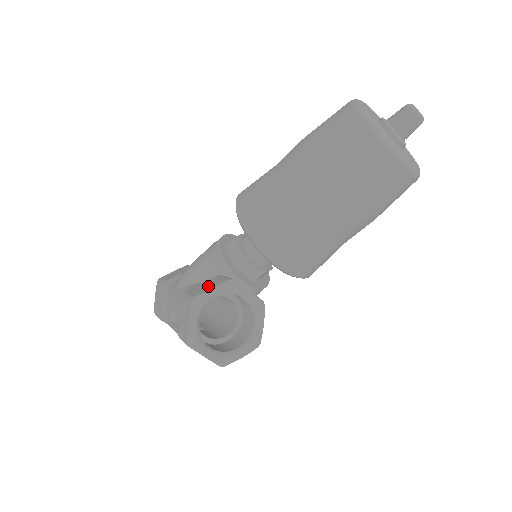
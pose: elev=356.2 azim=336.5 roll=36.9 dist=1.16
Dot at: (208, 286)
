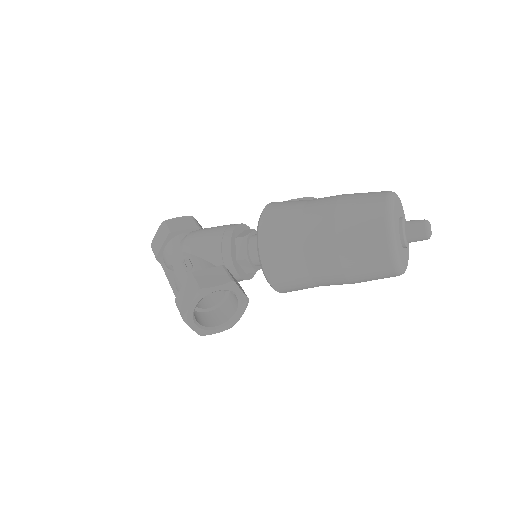
Dot at: (213, 279)
